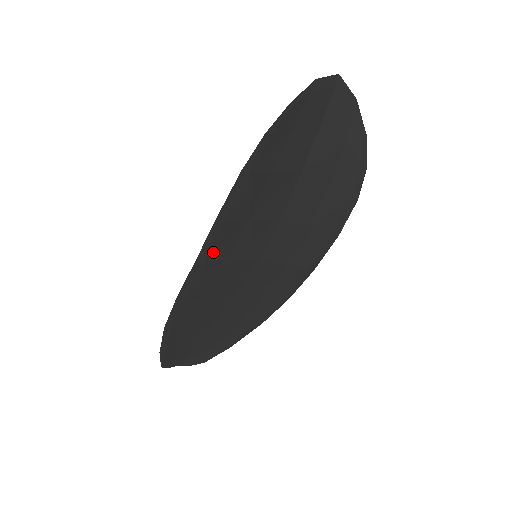
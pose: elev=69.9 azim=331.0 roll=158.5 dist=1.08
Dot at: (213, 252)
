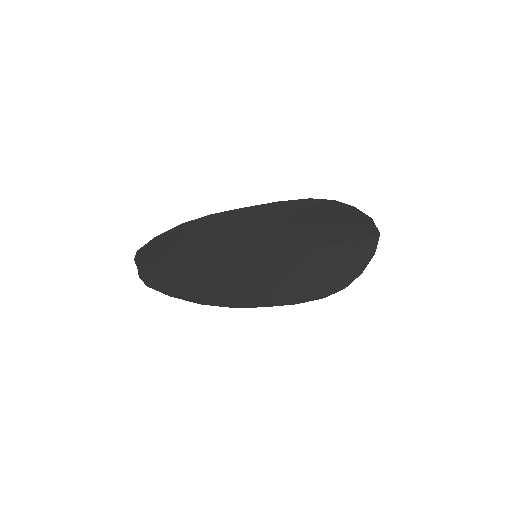
Dot at: (253, 216)
